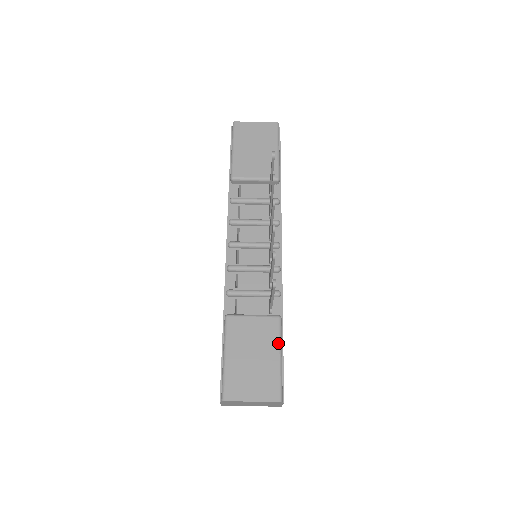
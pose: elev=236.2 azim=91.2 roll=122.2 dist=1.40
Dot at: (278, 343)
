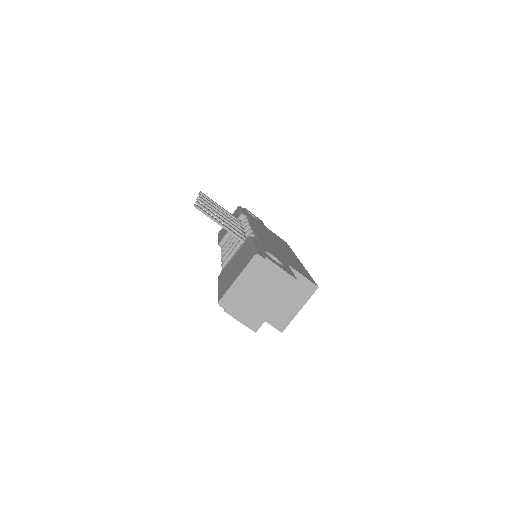
Dot at: (249, 243)
